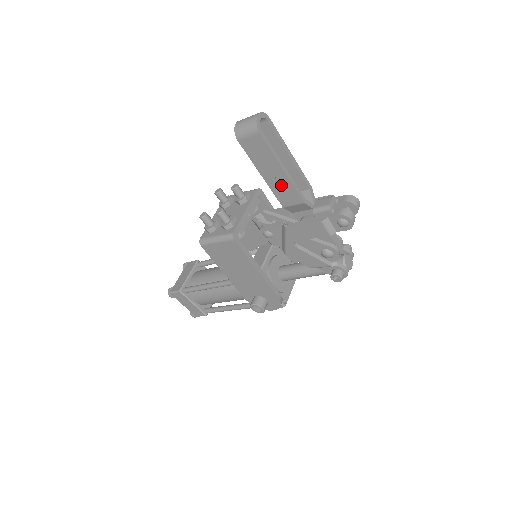
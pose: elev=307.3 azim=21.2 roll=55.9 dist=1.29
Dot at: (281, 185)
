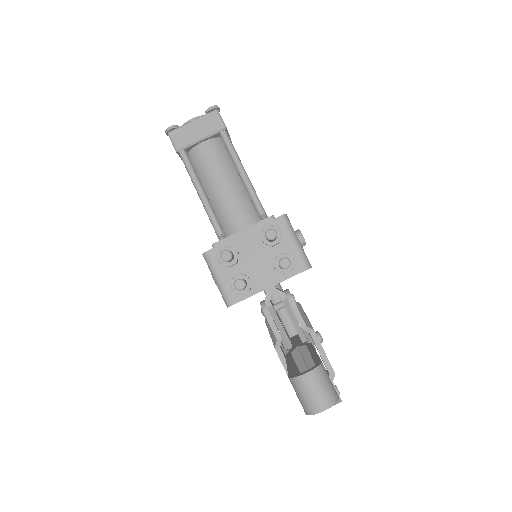
Dot at: occluded
